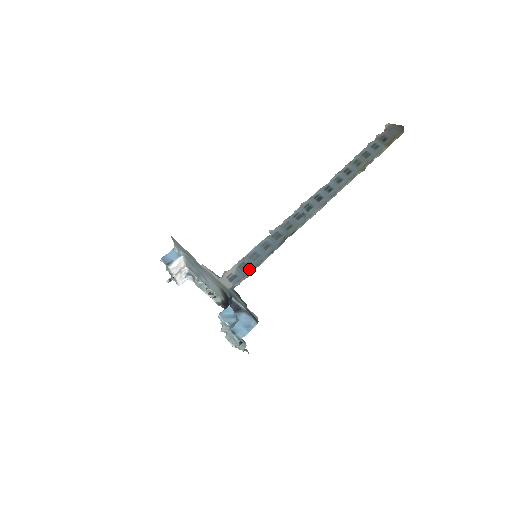
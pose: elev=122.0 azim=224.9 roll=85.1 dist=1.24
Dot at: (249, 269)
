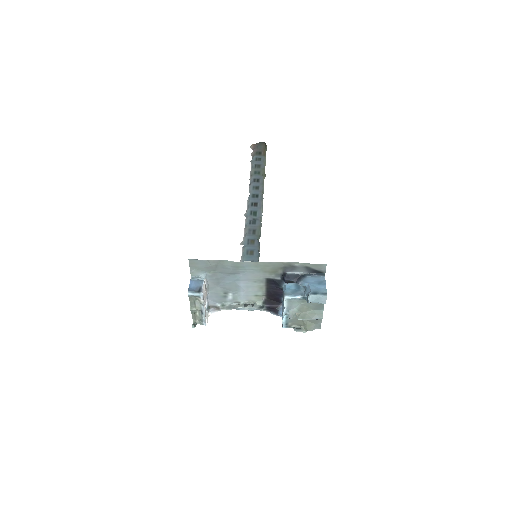
Dot at: occluded
